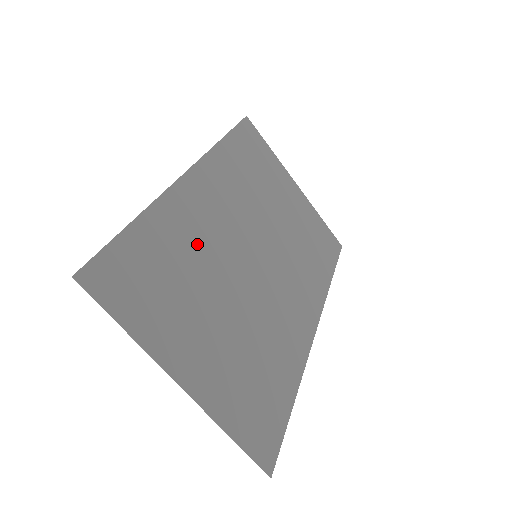
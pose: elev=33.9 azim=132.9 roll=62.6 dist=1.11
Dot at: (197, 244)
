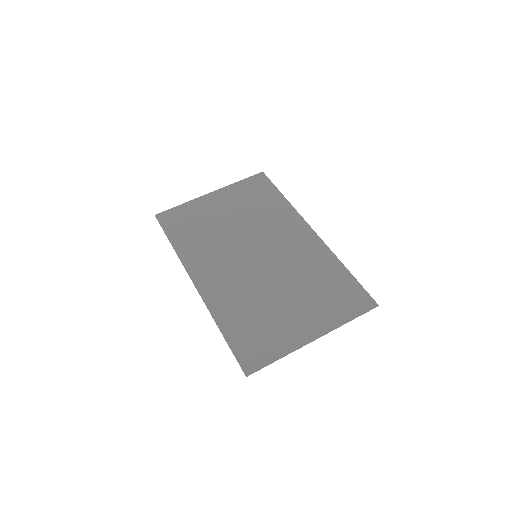
Dot at: (241, 297)
